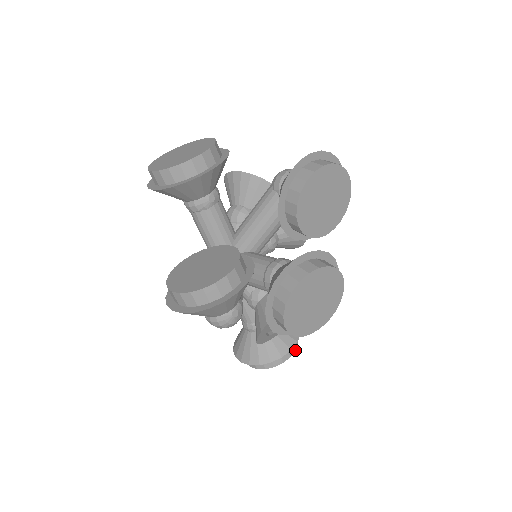
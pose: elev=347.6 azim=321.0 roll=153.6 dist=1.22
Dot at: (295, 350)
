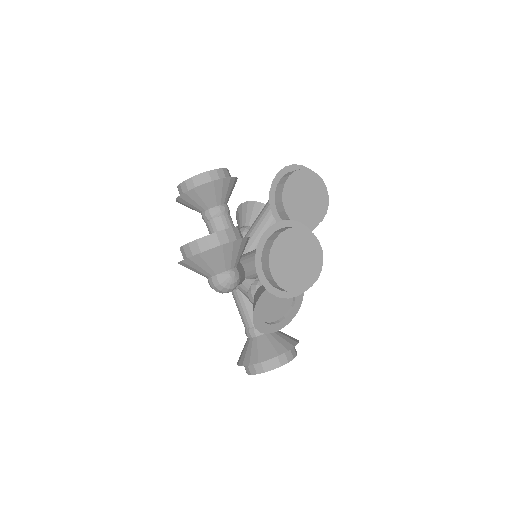
Dot at: (293, 358)
